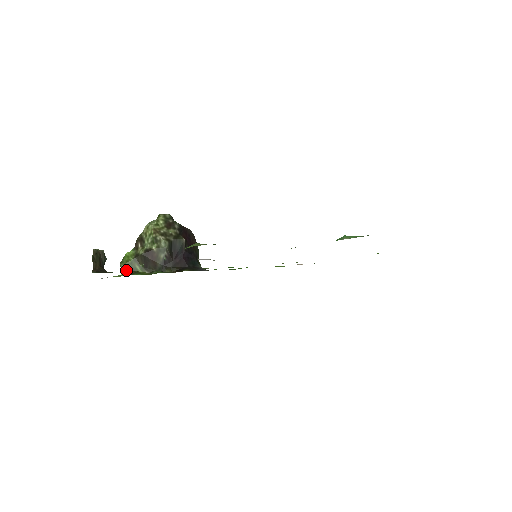
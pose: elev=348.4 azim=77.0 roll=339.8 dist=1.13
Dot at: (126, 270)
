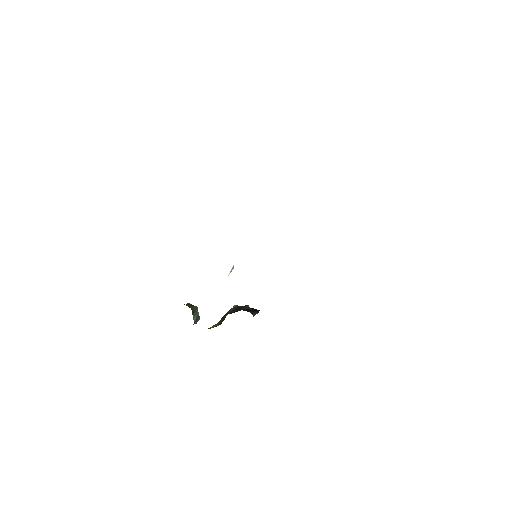
Dot at: occluded
